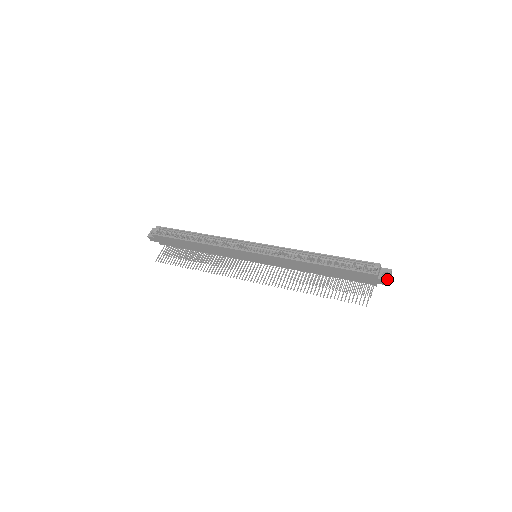
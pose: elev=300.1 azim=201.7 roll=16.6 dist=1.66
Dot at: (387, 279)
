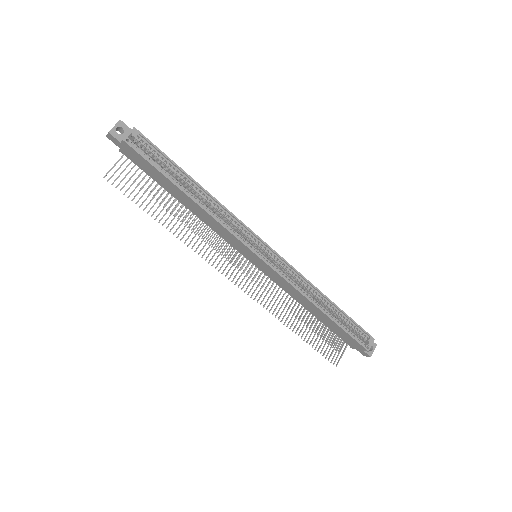
Dot at: (370, 355)
